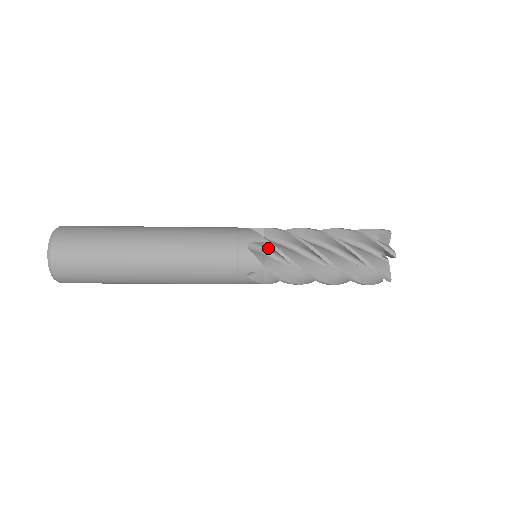
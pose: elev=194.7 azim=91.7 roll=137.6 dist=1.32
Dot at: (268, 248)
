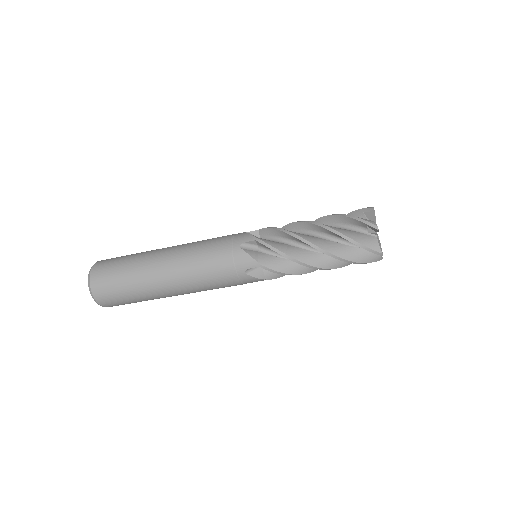
Dot at: (262, 236)
